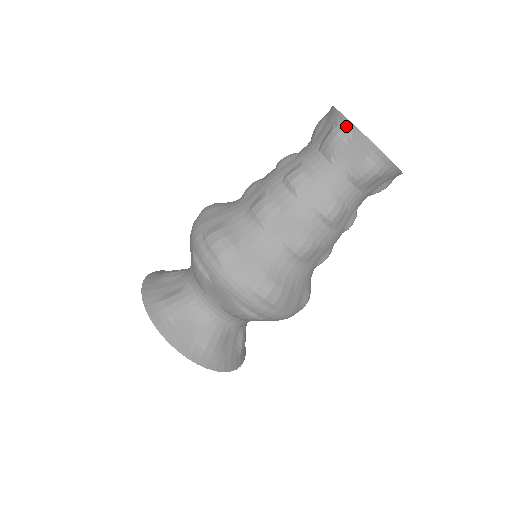
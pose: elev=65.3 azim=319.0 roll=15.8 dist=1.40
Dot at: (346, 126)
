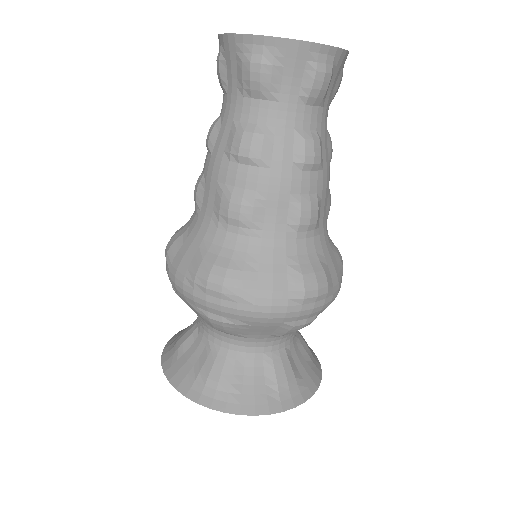
Dot at: (219, 43)
